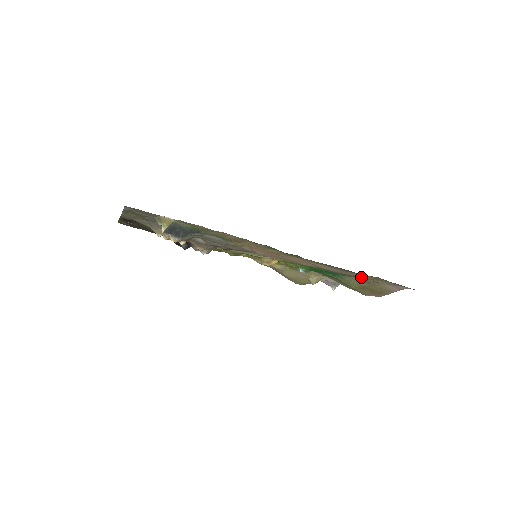
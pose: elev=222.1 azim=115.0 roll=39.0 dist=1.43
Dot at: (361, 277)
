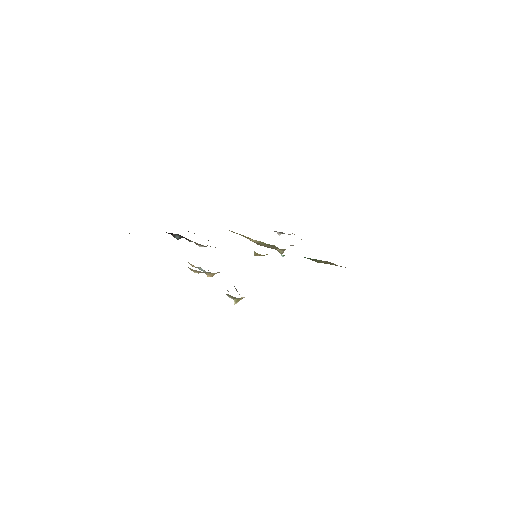
Dot at: occluded
